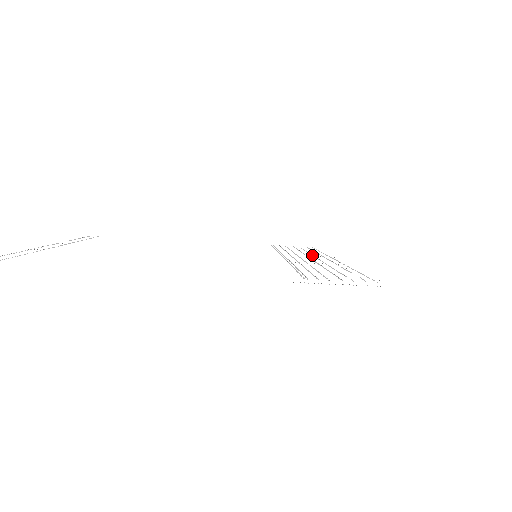
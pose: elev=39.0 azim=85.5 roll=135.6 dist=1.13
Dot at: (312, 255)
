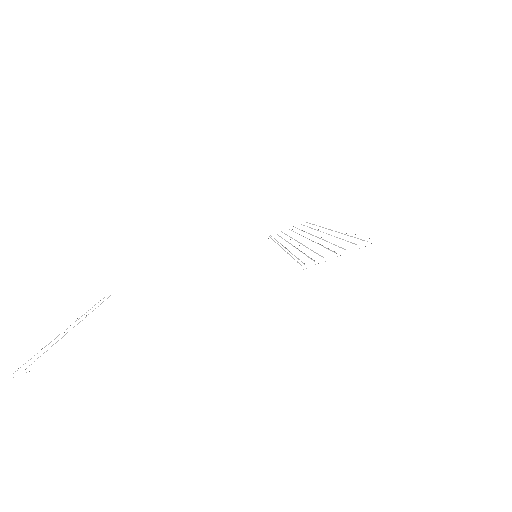
Dot at: (306, 232)
